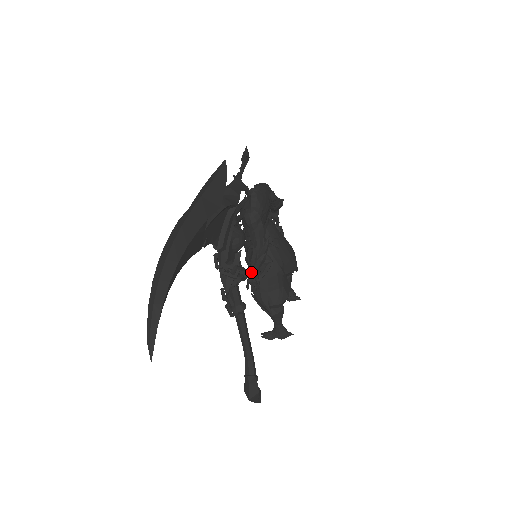
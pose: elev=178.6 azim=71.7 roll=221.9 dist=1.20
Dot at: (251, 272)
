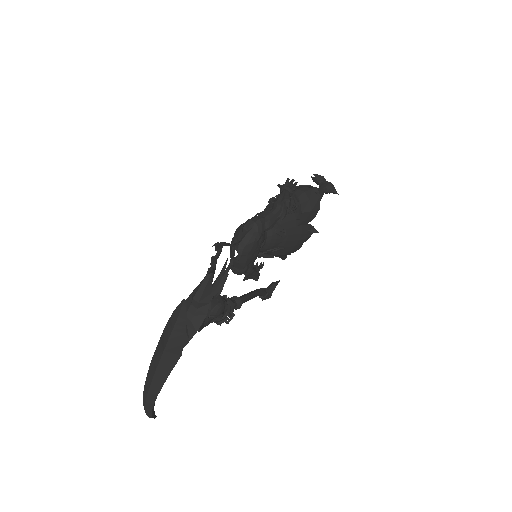
Dot at: occluded
